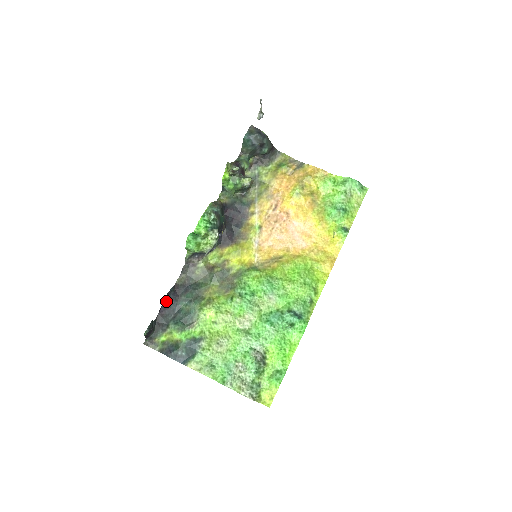
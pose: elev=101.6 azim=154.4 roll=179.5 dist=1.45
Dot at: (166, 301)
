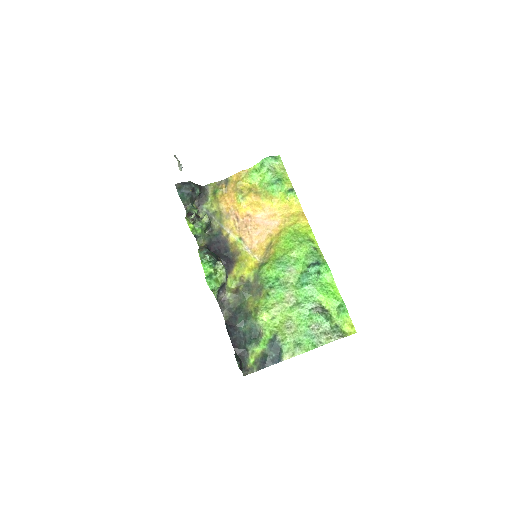
Dot at: (230, 336)
